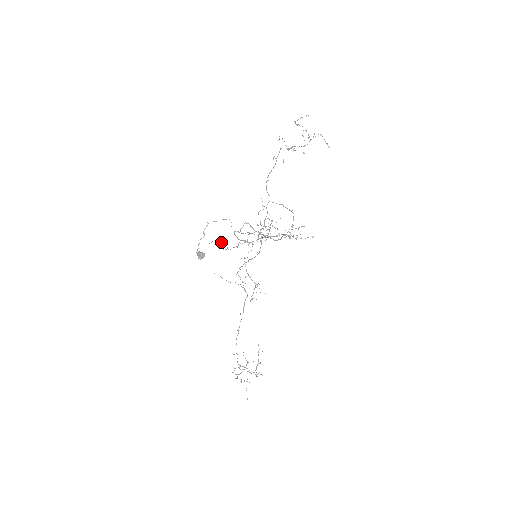
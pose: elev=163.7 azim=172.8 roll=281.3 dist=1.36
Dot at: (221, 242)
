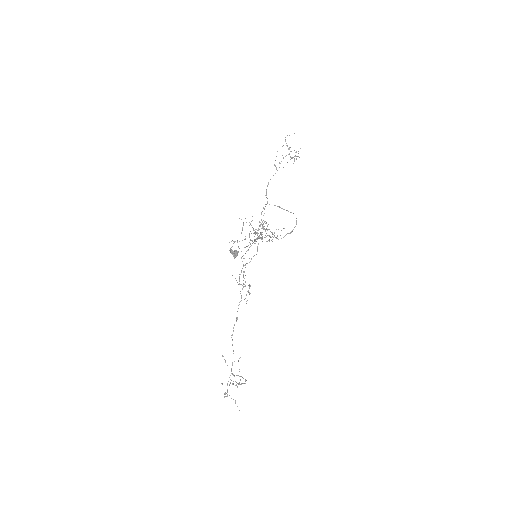
Dot at: (242, 240)
